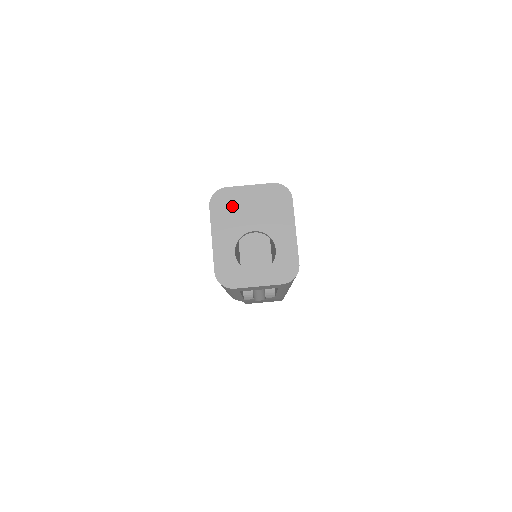
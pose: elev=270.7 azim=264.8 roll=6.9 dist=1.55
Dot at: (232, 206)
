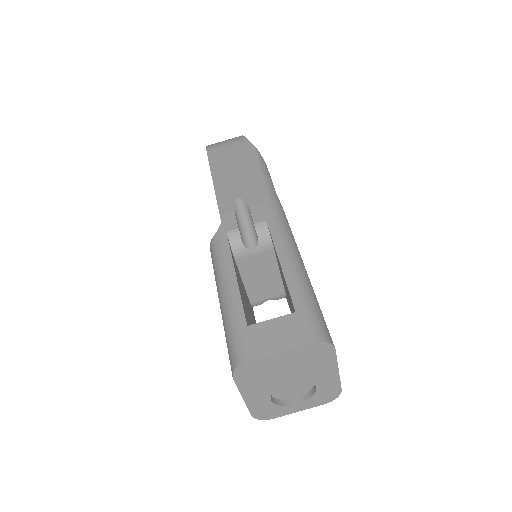
Dot at: (261, 372)
